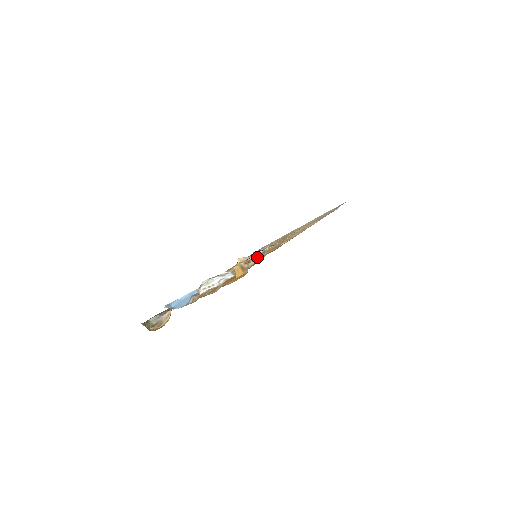
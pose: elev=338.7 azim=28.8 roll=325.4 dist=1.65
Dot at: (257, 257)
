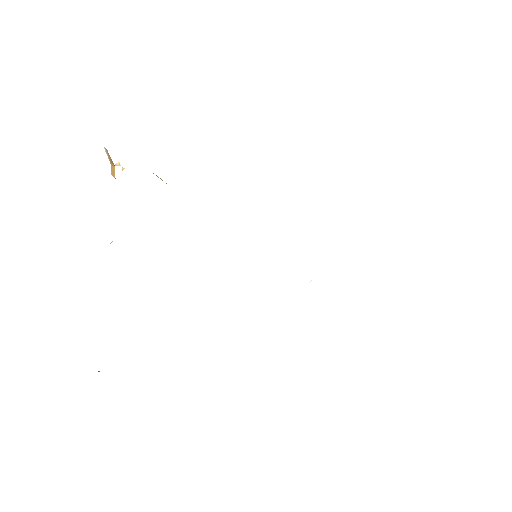
Dot at: occluded
